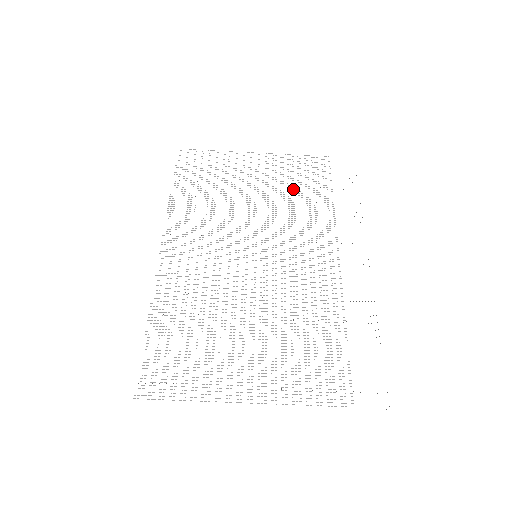
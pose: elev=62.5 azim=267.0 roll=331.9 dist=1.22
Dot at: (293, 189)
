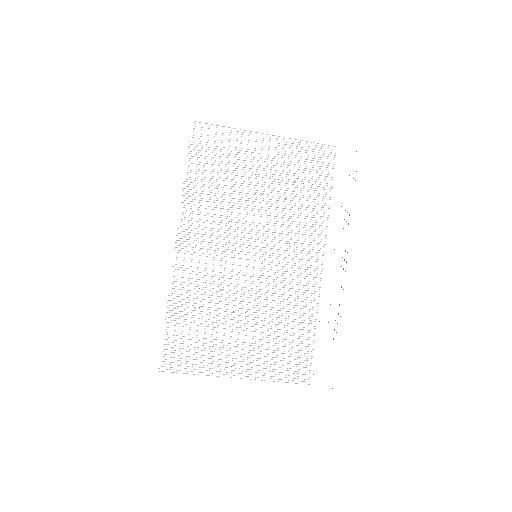
Dot at: (297, 185)
